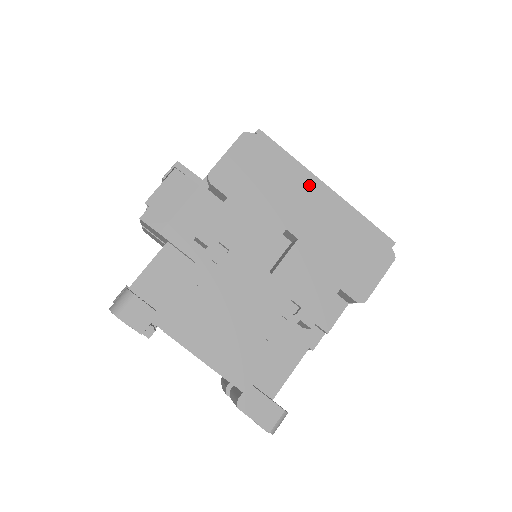
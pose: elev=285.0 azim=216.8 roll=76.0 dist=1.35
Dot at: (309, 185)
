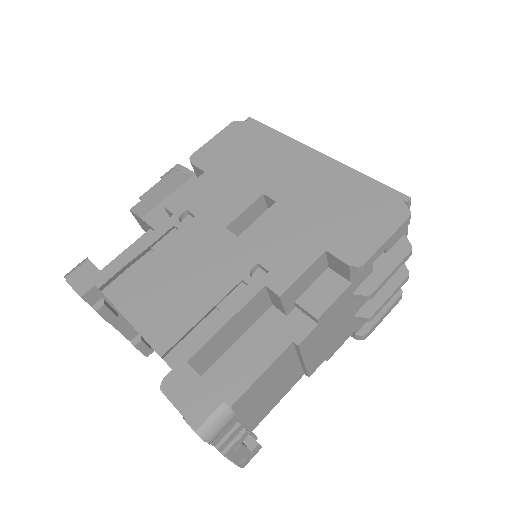
Dot at: (297, 153)
